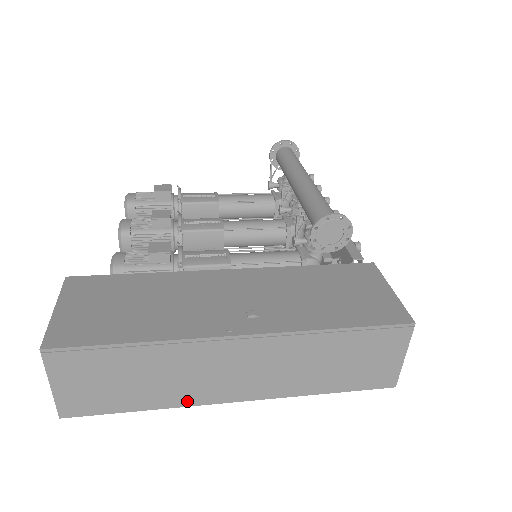
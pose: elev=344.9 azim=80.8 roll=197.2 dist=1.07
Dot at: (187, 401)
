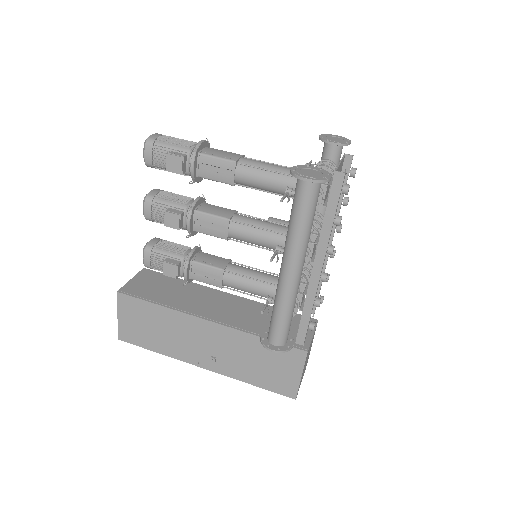
Dot at: occluded
